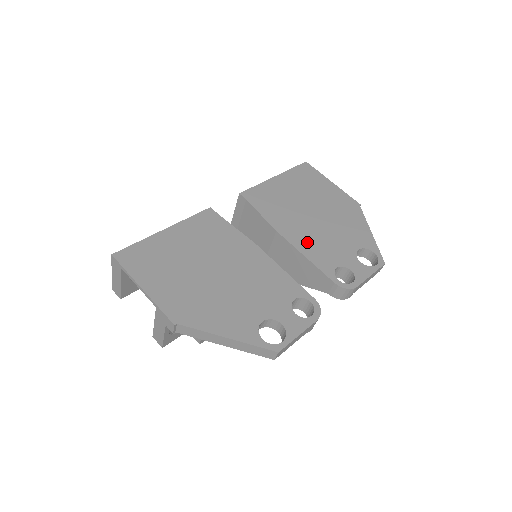
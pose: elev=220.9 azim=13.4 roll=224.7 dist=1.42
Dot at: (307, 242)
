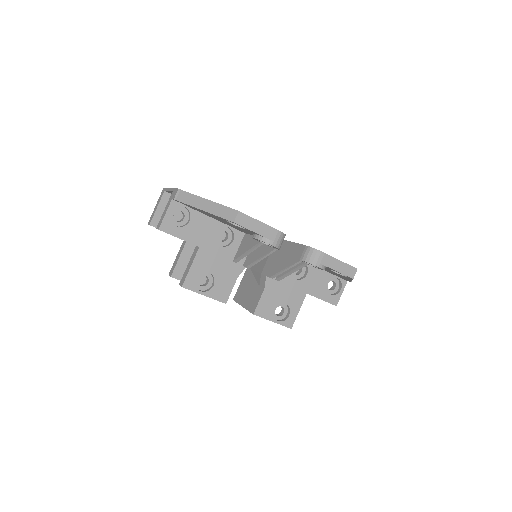
Dot at: occluded
